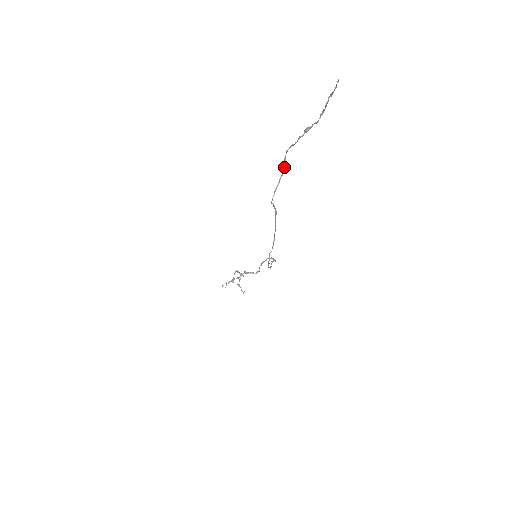
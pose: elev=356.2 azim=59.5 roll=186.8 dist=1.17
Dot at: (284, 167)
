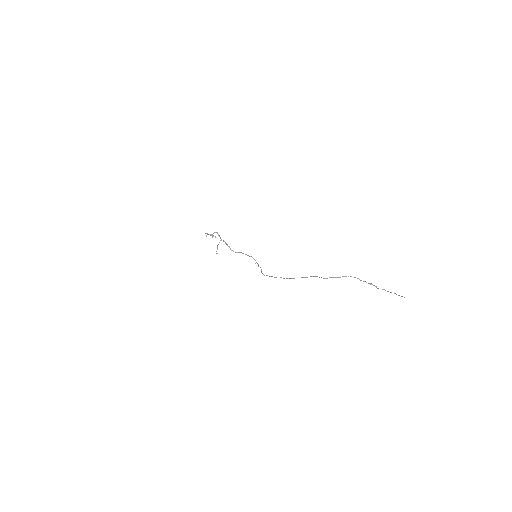
Dot at: occluded
